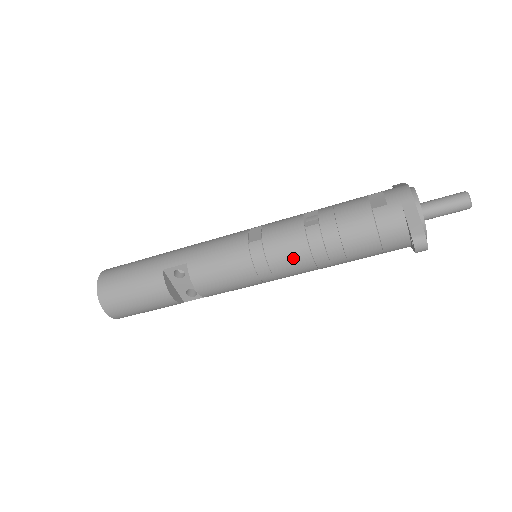
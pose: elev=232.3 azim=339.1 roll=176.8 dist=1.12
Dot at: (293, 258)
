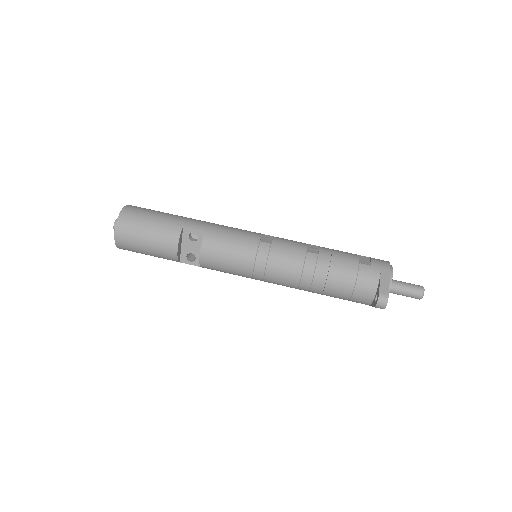
Dot at: (287, 268)
